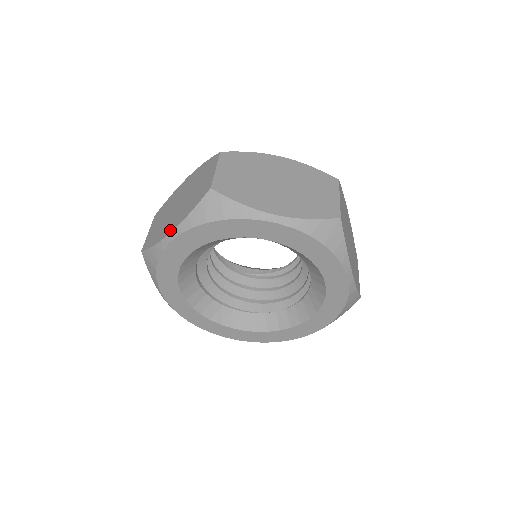
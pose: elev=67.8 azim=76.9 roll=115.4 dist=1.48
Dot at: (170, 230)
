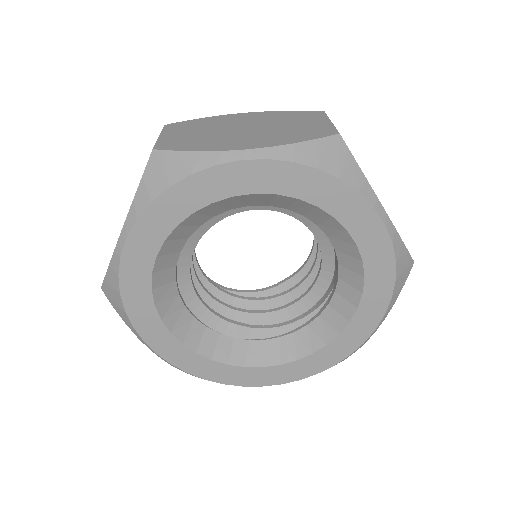
Dot at: (247, 146)
